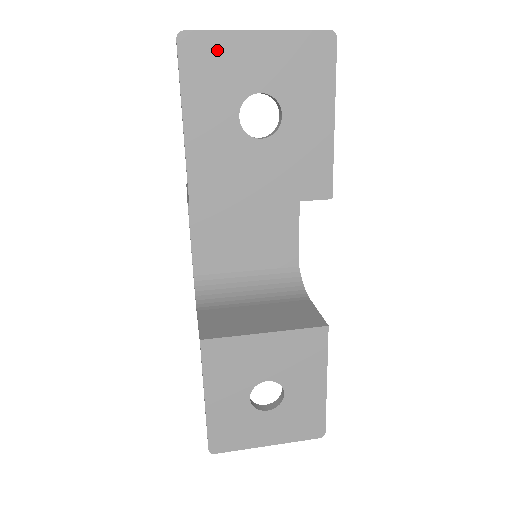
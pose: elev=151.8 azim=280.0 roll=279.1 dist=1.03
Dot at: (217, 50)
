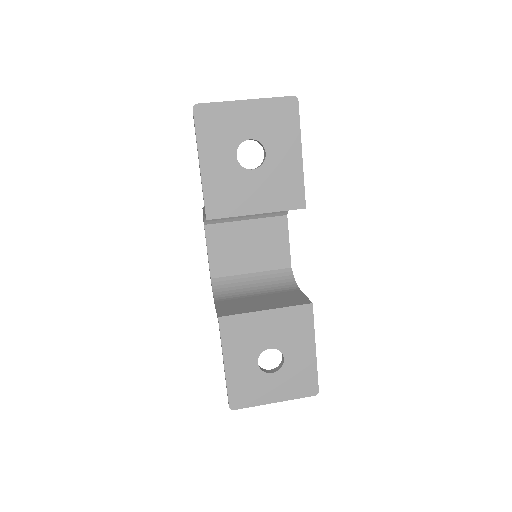
Dot at: (219, 114)
